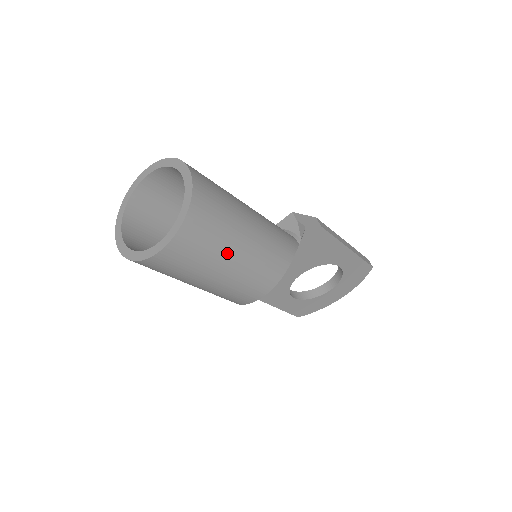
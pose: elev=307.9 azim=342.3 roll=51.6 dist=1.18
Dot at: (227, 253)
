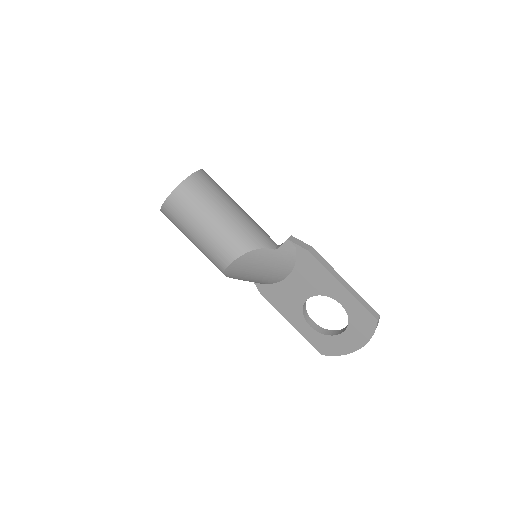
Dot at: (200, 219)
